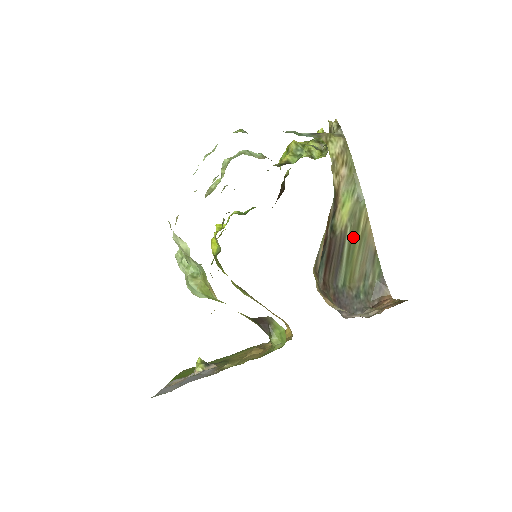
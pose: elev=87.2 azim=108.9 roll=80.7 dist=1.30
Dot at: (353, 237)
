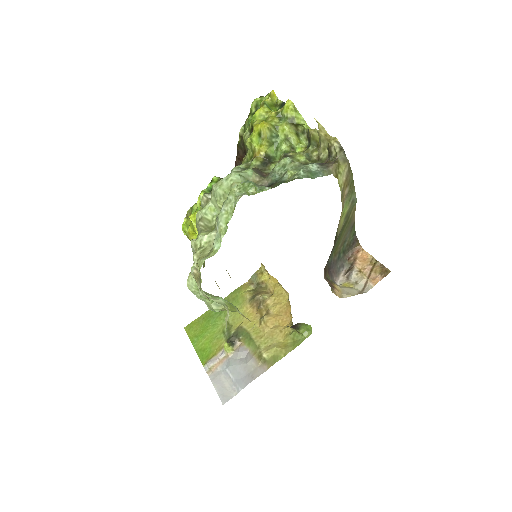
Dot at: (343, 227)
